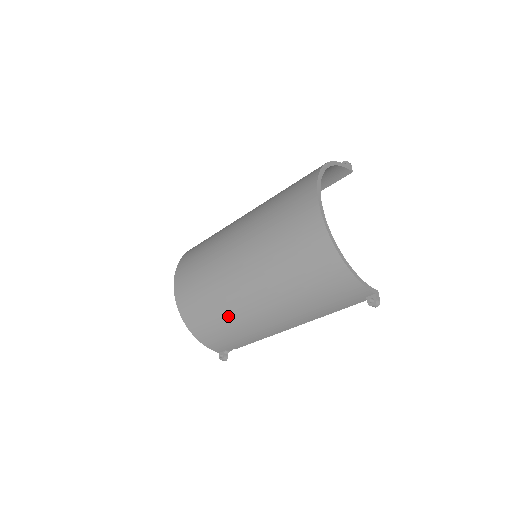
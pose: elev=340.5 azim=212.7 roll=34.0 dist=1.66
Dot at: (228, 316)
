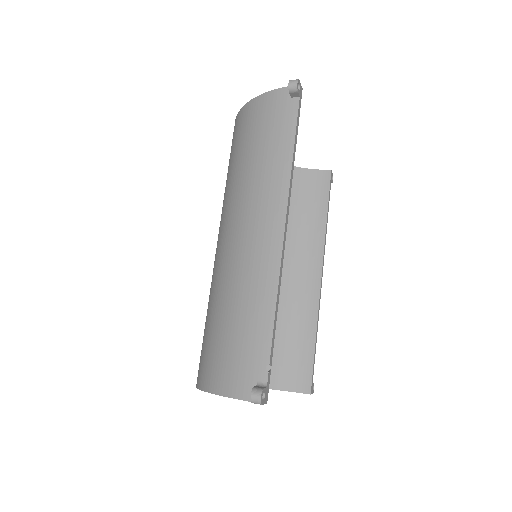
Dot at: (219, 296)
